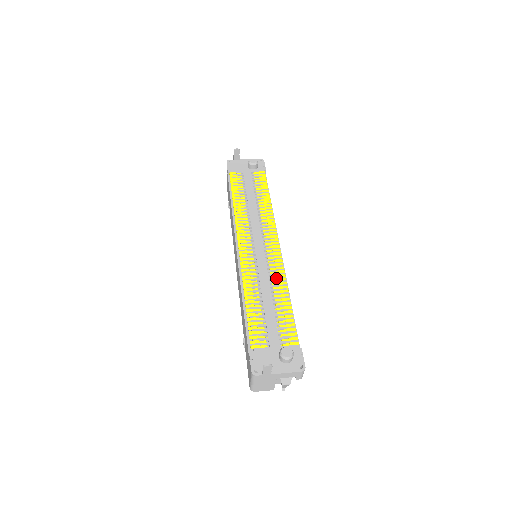
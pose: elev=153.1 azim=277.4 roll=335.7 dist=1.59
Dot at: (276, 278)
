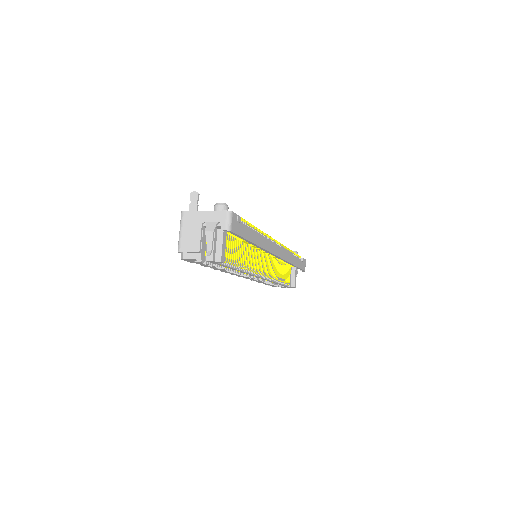
Dot at: occluded
